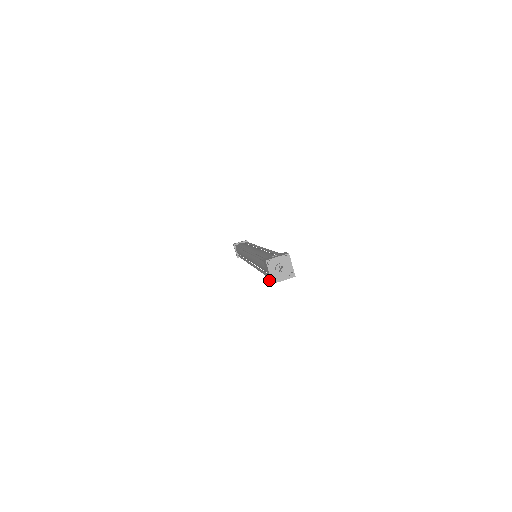
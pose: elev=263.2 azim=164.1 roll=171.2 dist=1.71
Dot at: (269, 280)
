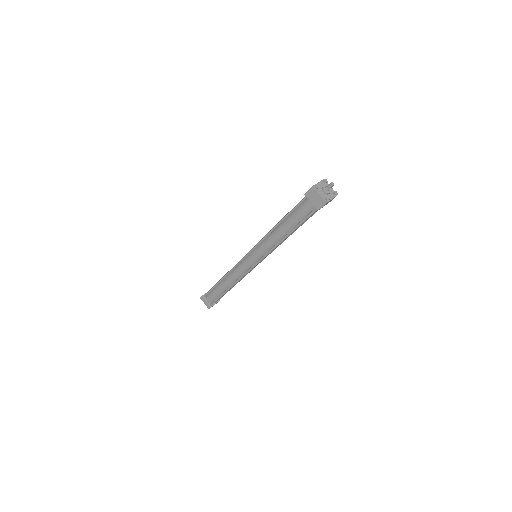
Dot at: (319, 207)
